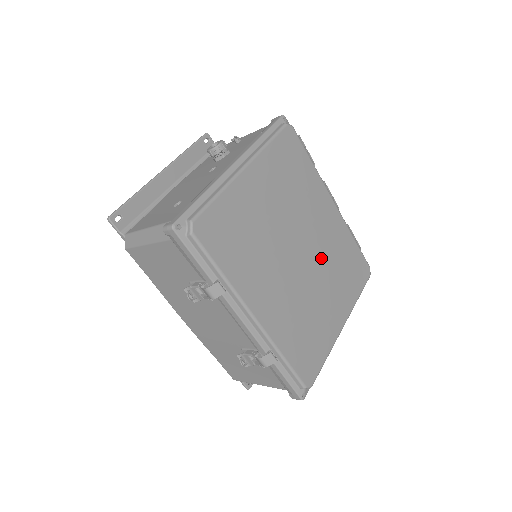
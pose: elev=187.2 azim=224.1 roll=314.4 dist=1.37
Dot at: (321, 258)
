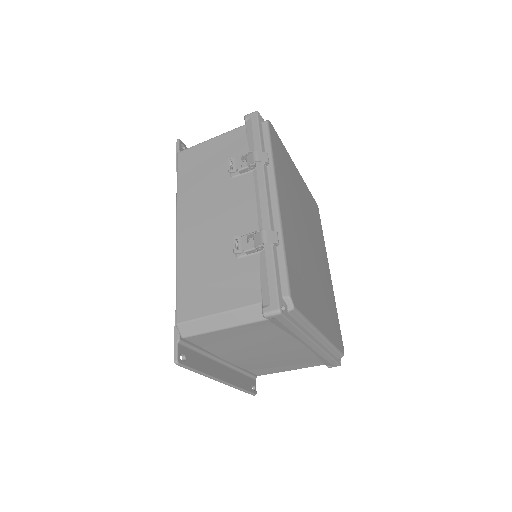
Dot at: (319, 271)
